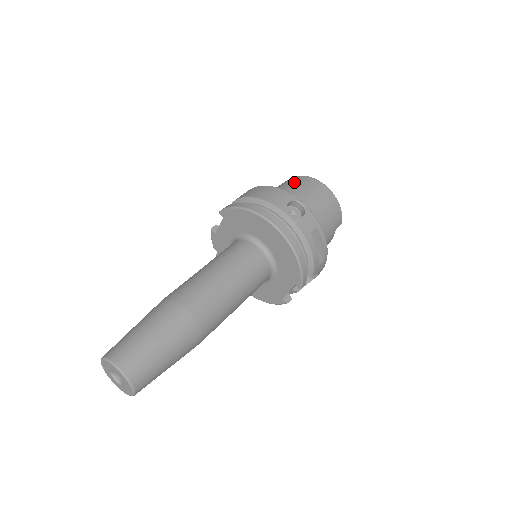
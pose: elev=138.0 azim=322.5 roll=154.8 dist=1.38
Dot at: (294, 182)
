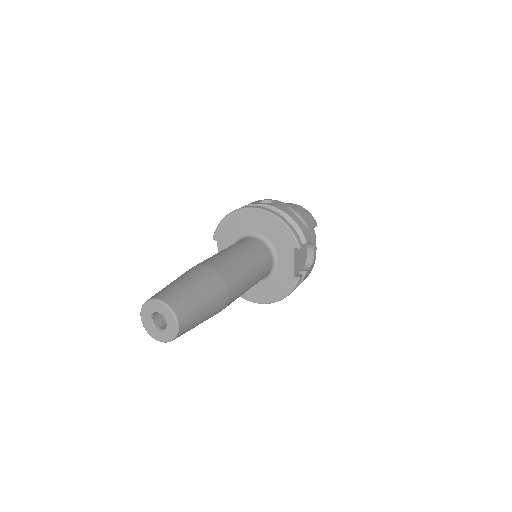
Dot at: occluded
